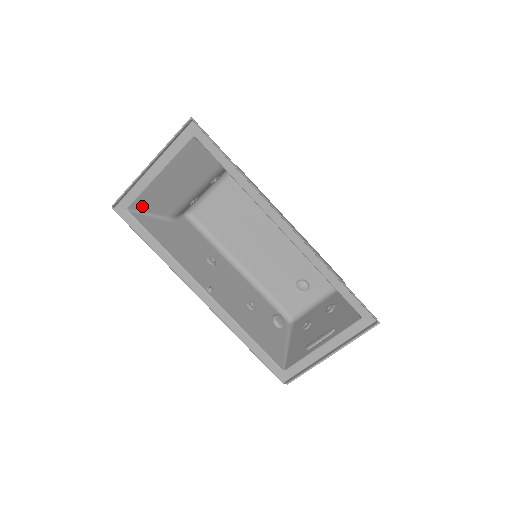
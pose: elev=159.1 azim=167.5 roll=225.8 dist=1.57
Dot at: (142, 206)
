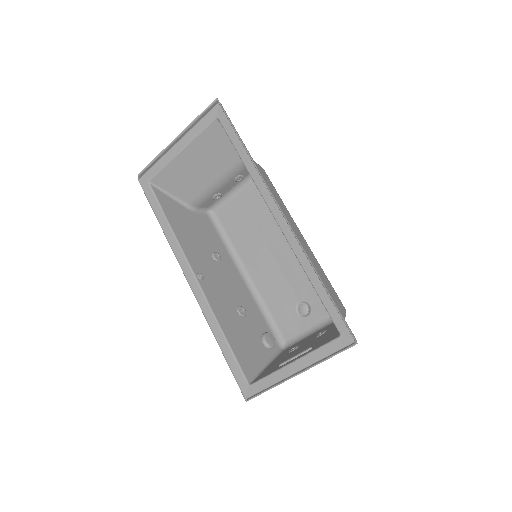
Dot at: (164, 183)
